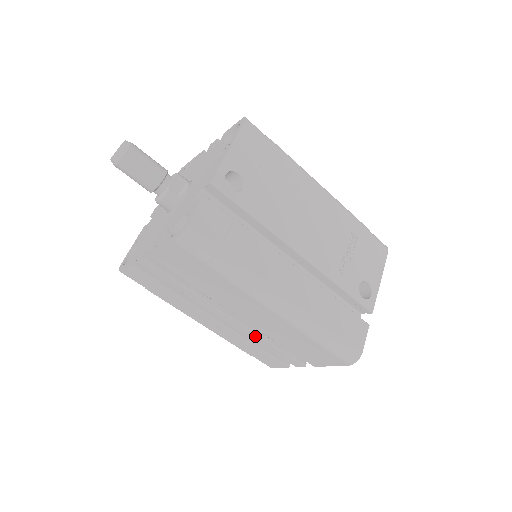
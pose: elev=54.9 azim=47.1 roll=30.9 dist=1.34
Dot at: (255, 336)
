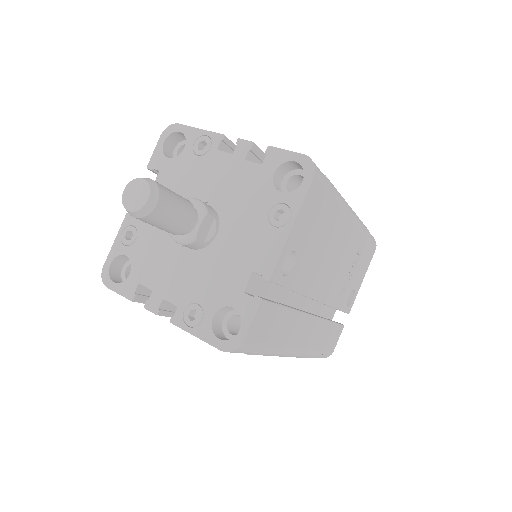
Dot at: occluded
